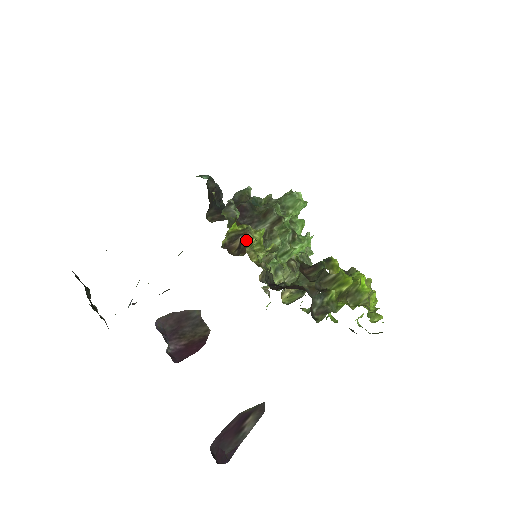
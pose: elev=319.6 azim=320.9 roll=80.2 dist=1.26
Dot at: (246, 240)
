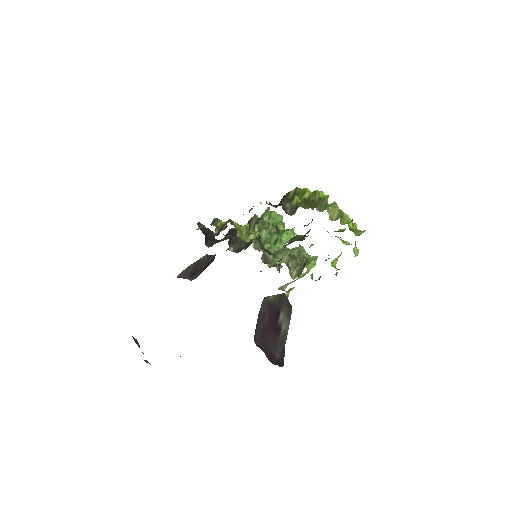
Dot at: (242, 246)
